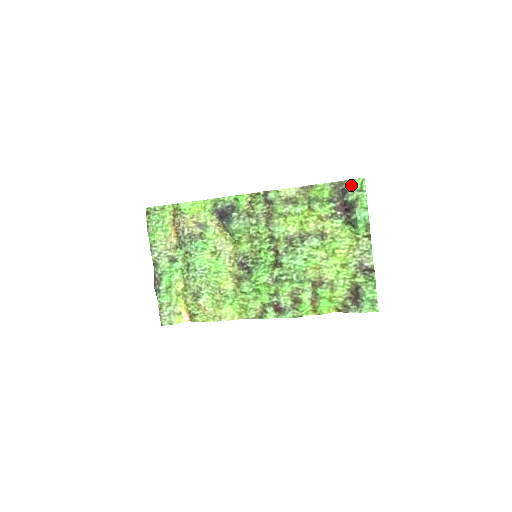
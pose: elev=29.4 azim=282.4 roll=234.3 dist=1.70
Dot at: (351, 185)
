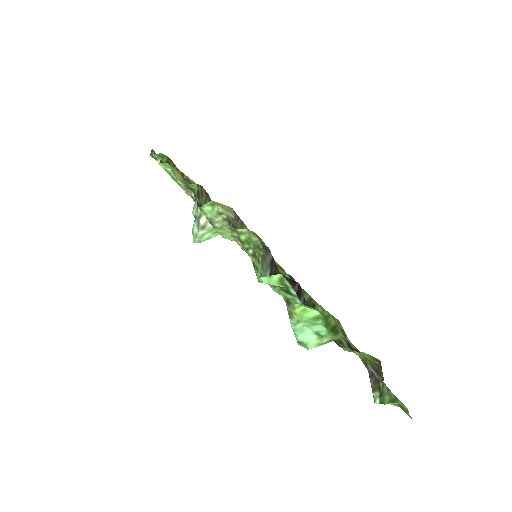
Dot at: occluded
